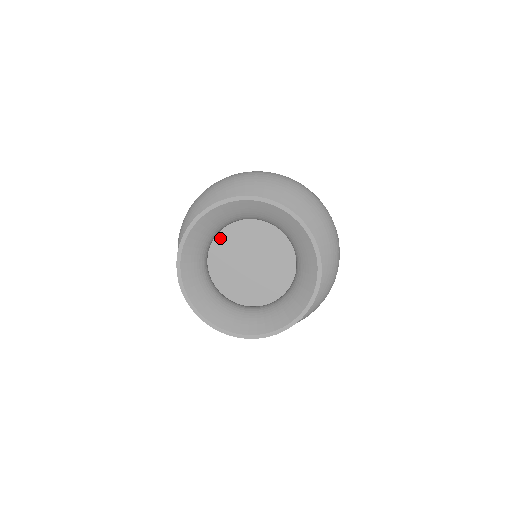
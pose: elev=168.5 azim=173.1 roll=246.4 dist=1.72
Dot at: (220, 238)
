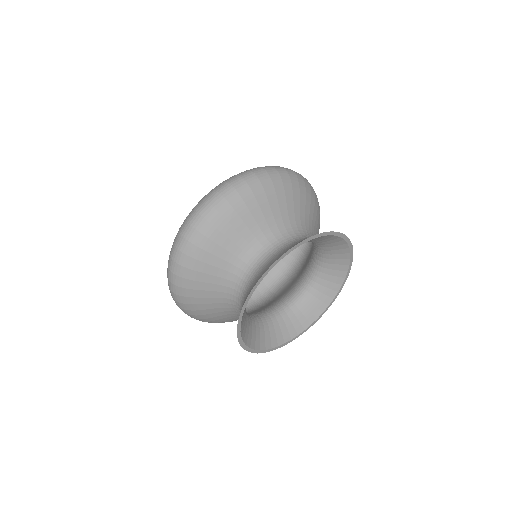
Dot at: occluded
